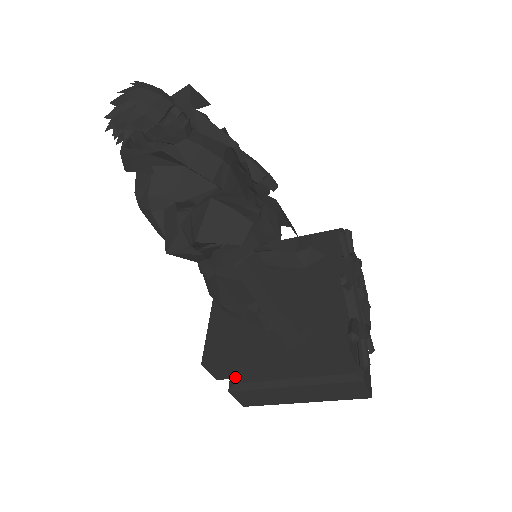
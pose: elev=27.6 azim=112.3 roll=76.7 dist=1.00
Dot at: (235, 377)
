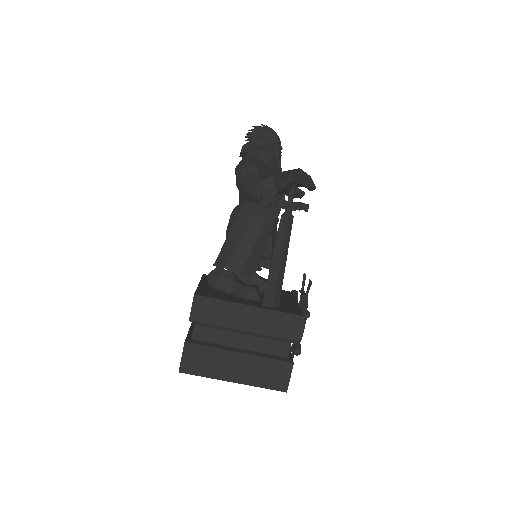
Dot at: (206, 322)
